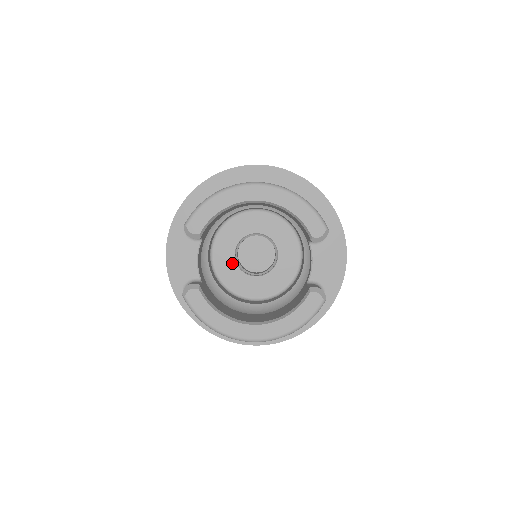
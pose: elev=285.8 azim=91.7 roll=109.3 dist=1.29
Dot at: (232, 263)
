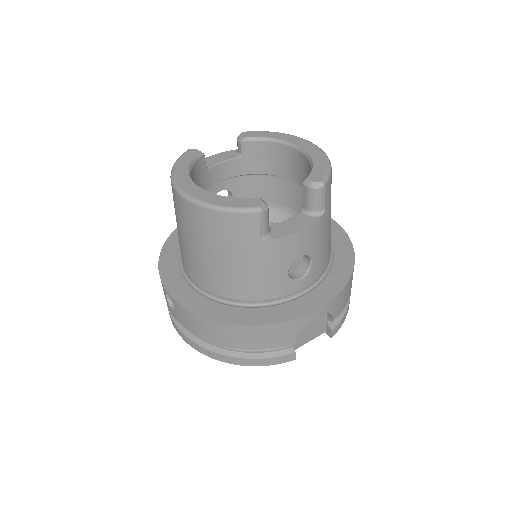
Dot at: occluded
